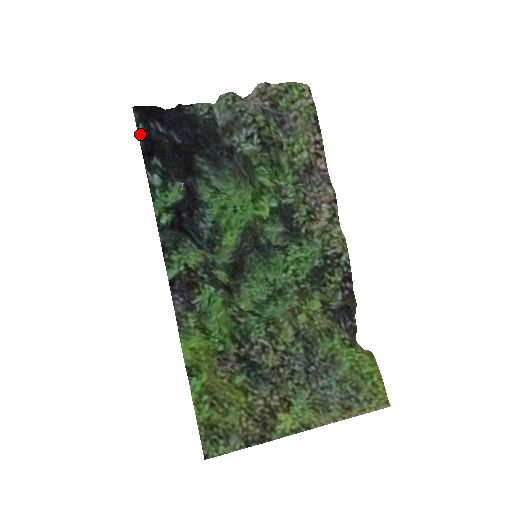
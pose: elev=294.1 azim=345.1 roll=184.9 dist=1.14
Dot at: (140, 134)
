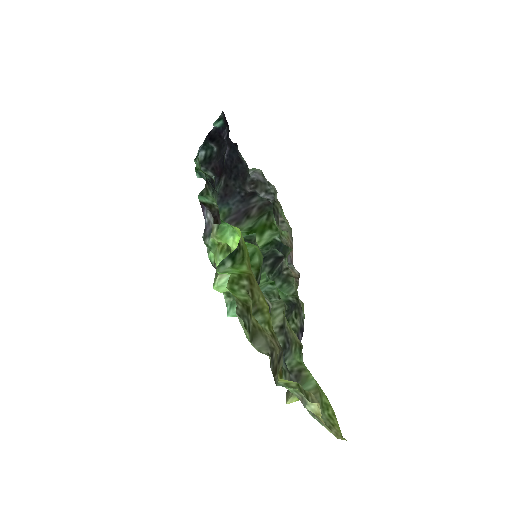
Dot at: (214, 125)
